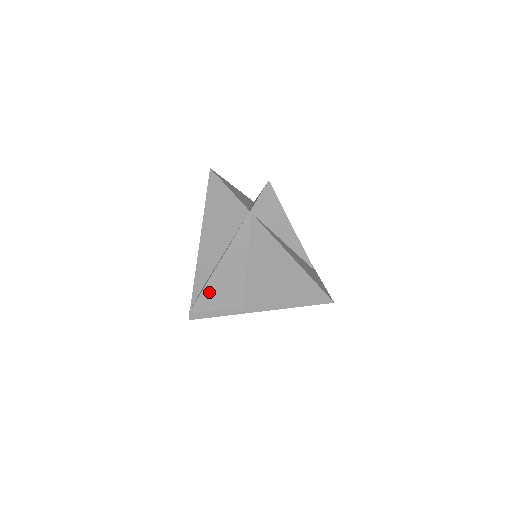
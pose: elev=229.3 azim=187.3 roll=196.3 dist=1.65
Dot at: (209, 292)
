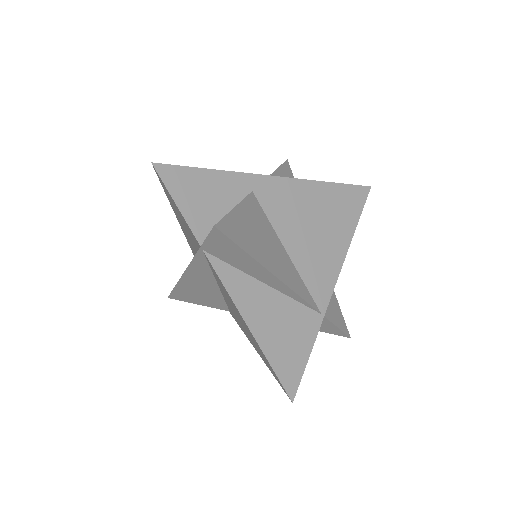
Dot at: (182, 292)
